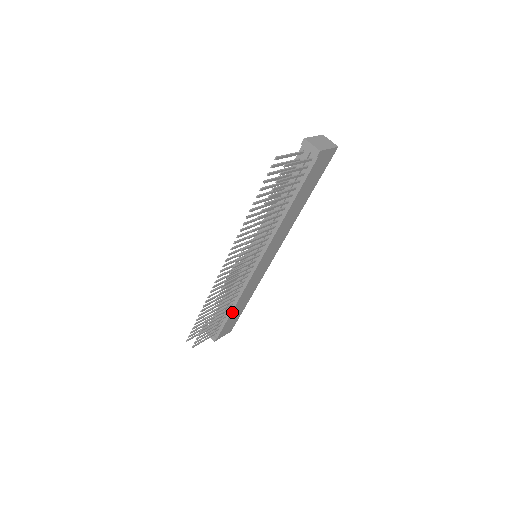
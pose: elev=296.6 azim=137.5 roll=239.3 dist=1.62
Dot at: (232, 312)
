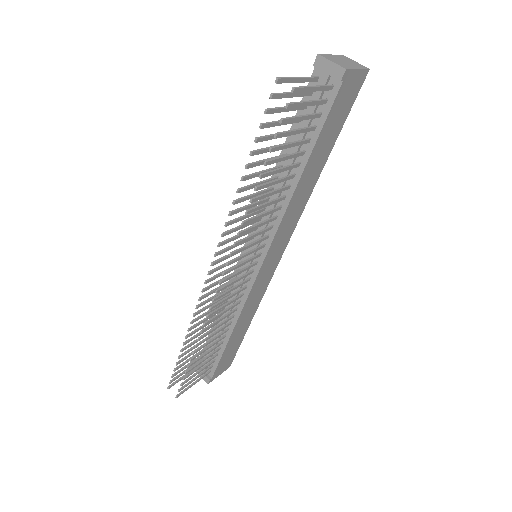
Dot at: (229, 341)
